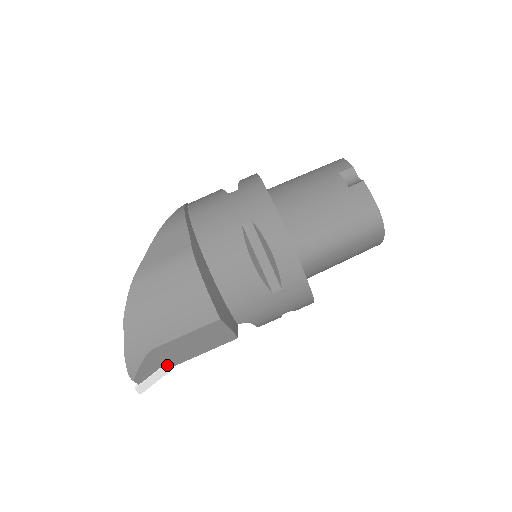
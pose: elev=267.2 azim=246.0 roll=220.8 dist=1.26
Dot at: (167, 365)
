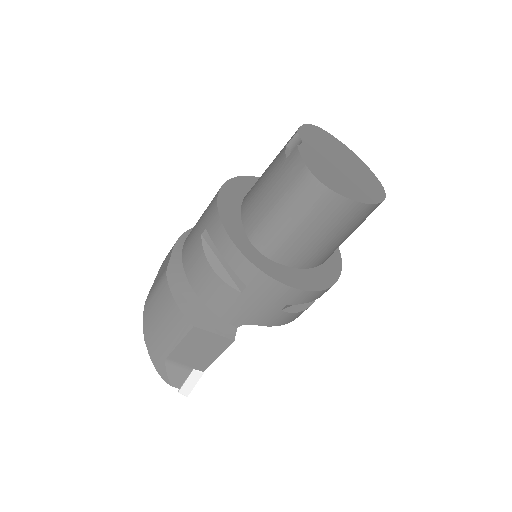
Dot at: (195, 371)
